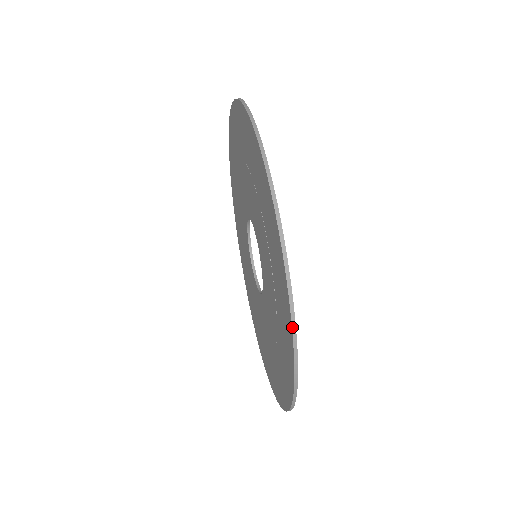
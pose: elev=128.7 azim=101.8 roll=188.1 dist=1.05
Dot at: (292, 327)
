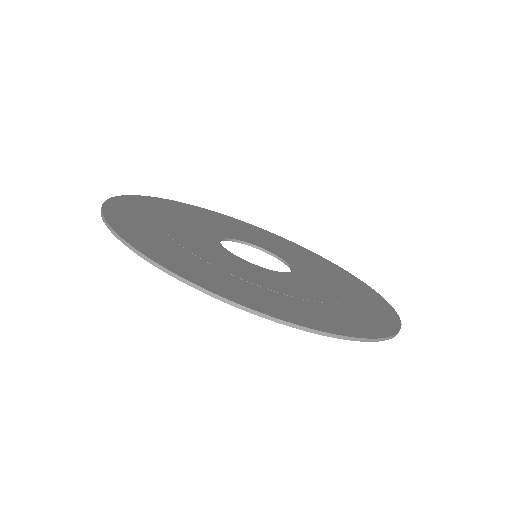
Dot at: occluded
